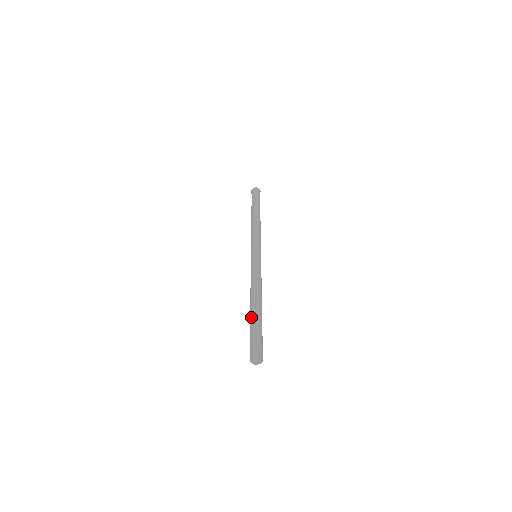
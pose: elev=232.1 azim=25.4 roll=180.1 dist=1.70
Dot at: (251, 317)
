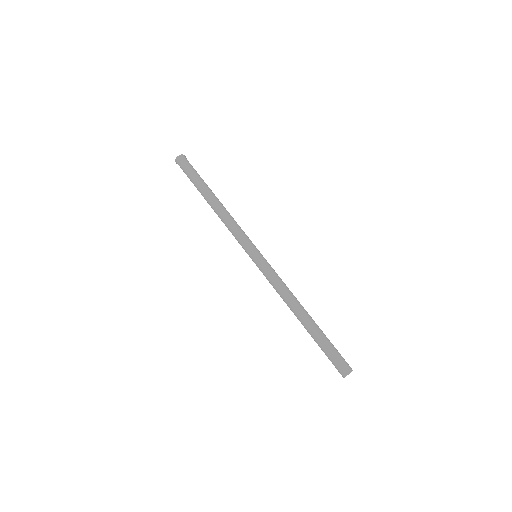
Dot at: (316, 333)
